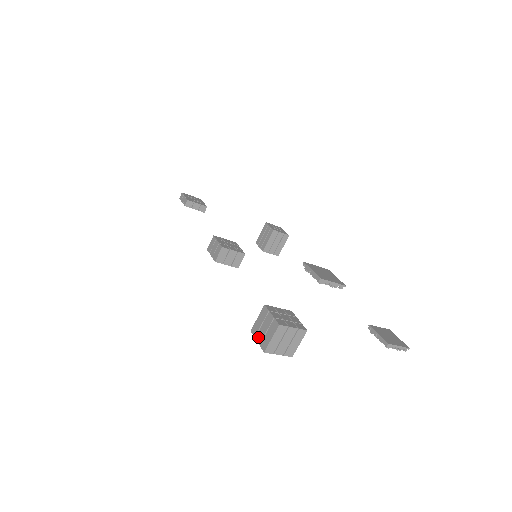
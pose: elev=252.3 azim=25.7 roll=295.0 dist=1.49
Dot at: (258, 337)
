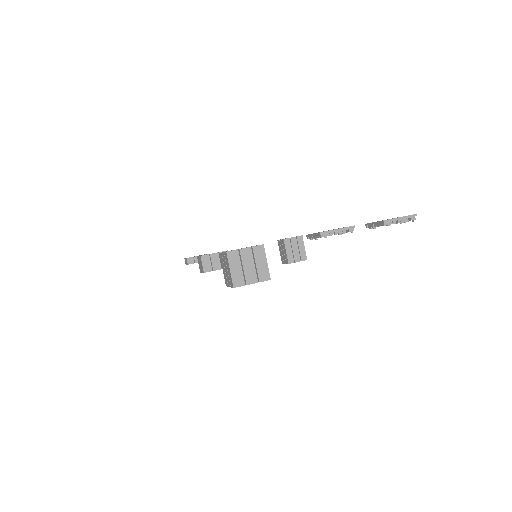
Dot at: (228, 282)
